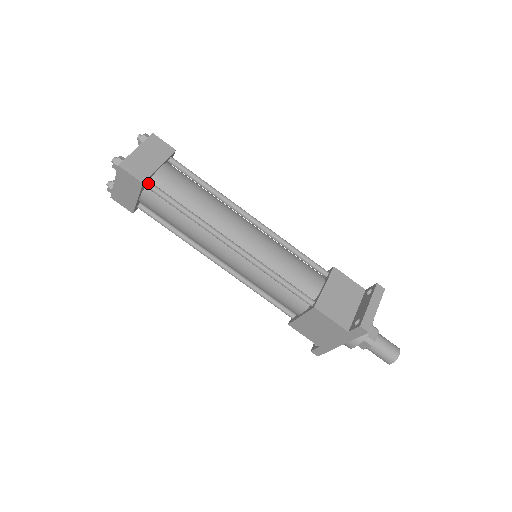
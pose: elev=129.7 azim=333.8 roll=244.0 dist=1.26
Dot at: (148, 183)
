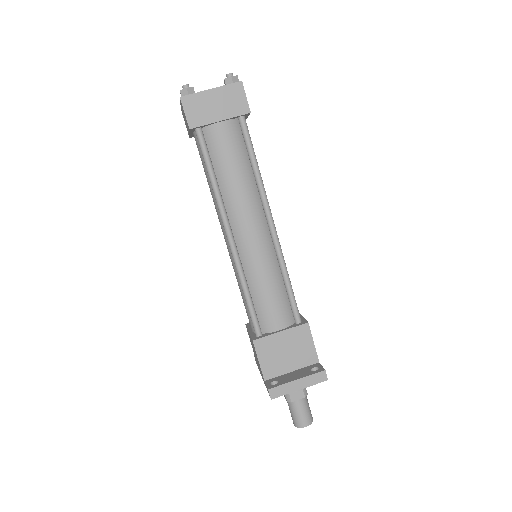
Dot at: (198, 130)
